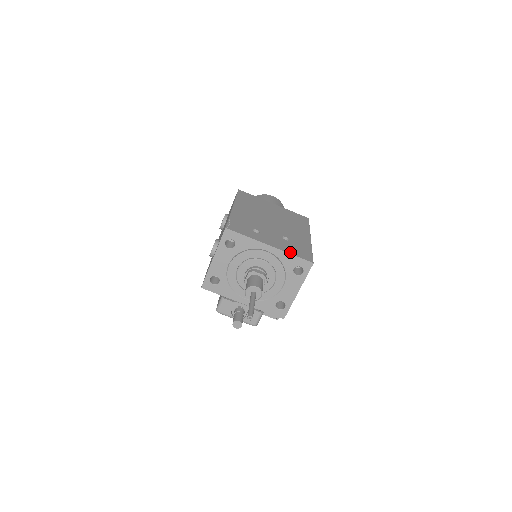
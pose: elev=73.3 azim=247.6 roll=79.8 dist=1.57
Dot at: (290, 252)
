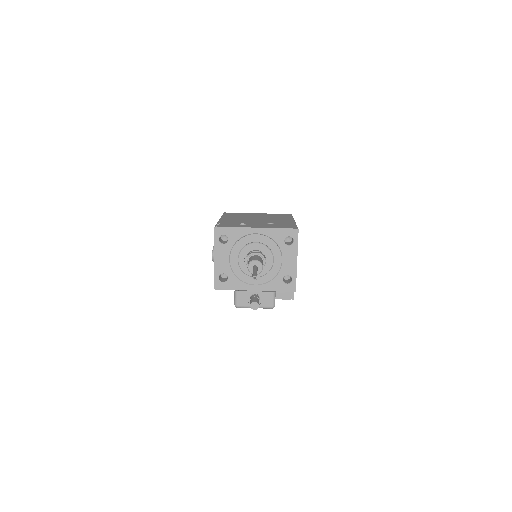
Dot at: (275, 227)
